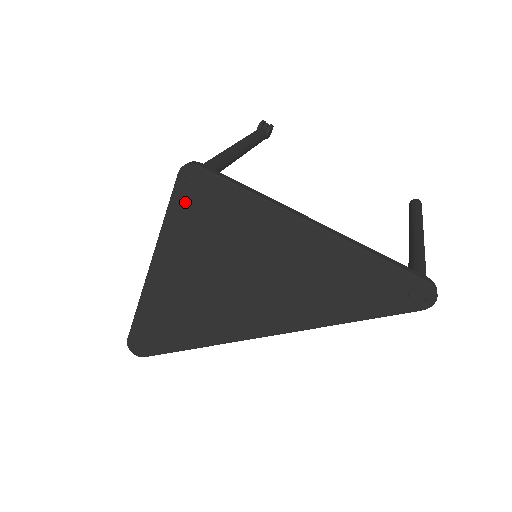
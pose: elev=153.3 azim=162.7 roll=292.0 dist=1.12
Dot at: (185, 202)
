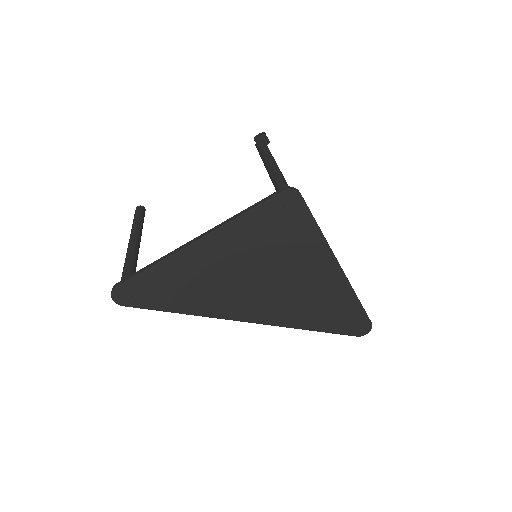
Dot at: (271, 212)
